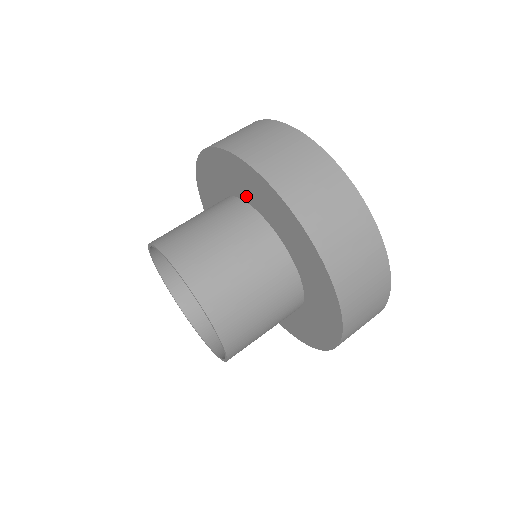
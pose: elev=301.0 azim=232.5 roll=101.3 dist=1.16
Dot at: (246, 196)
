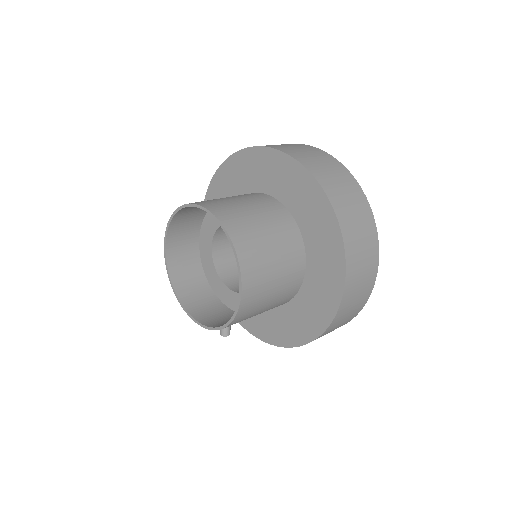
Dot at: (260, 185)
